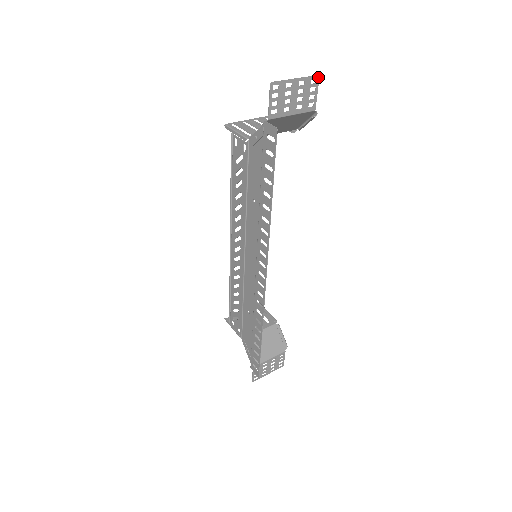
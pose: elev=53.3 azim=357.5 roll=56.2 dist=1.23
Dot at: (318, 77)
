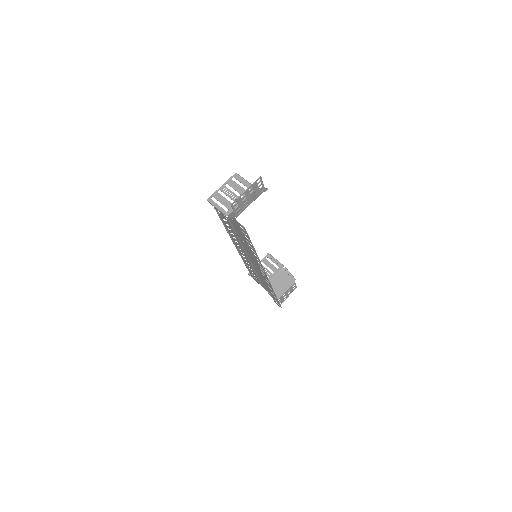
Dot at: (260, 177)
